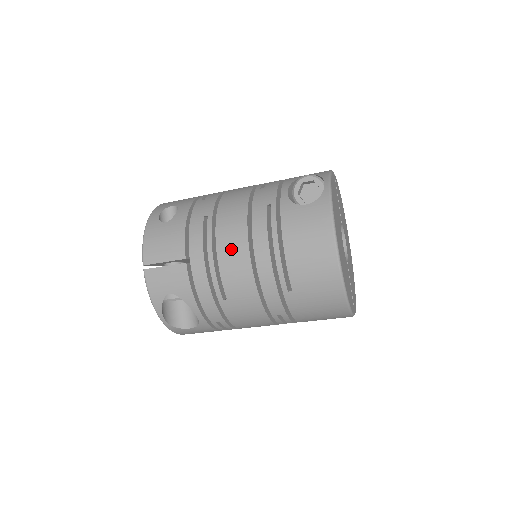
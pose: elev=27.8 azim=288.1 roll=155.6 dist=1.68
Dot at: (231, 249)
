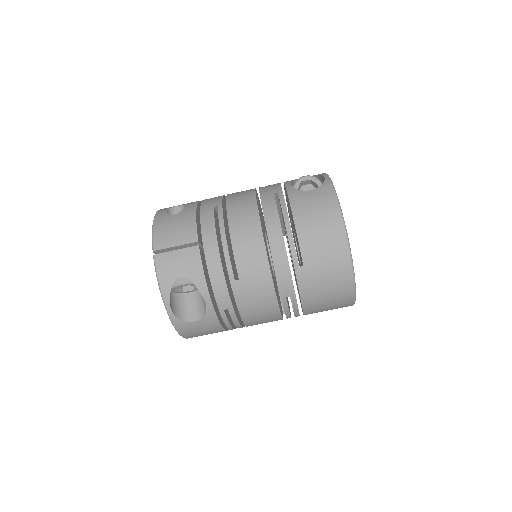
Dot at: (244, 229)
